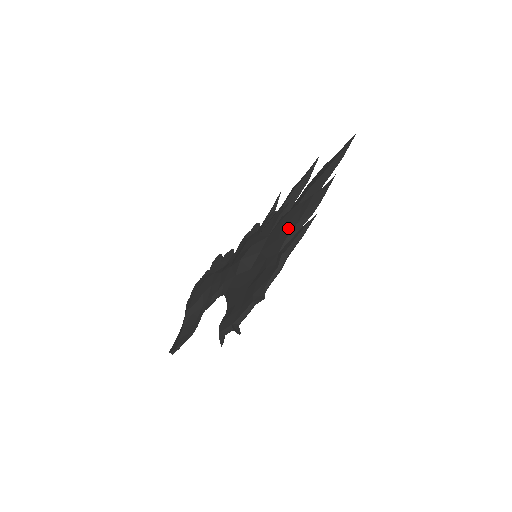
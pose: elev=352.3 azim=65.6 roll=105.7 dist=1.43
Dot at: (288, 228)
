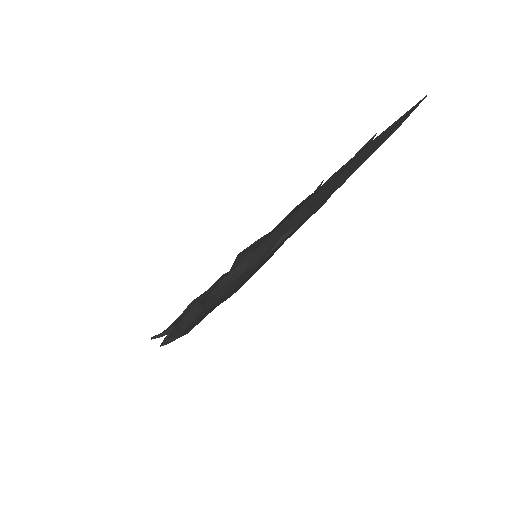
Dot at: (281, 223)
